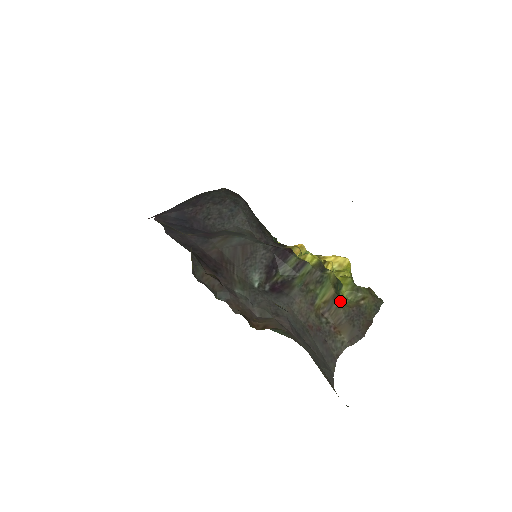
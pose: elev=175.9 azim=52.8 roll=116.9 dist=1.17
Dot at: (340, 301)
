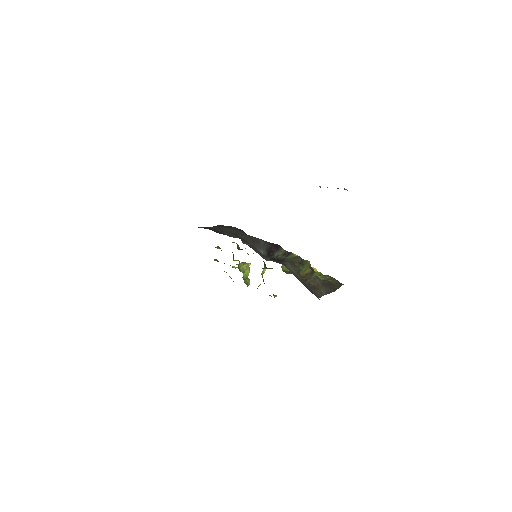
Dot at: (316, 275)
